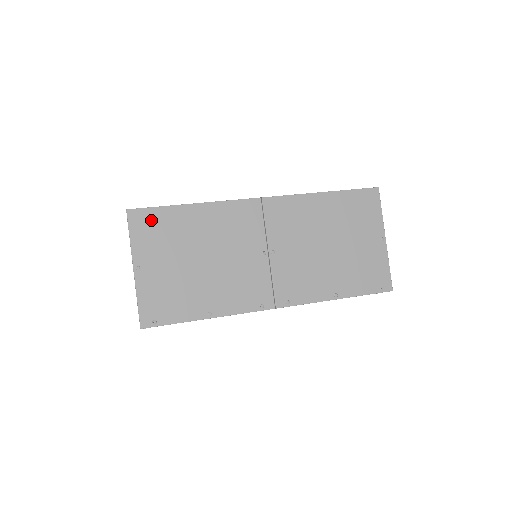
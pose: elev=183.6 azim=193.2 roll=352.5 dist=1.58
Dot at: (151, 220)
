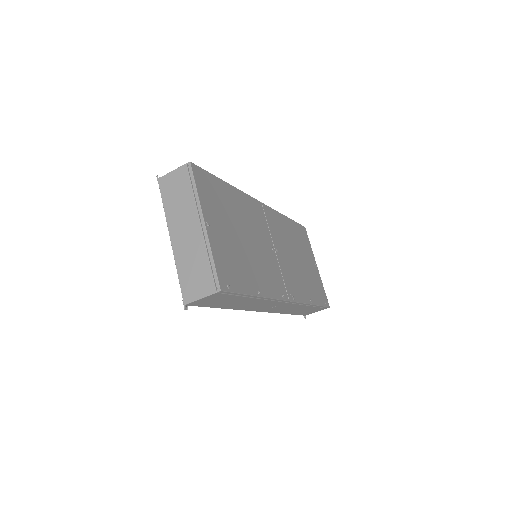
Dot at: (208, 182)
